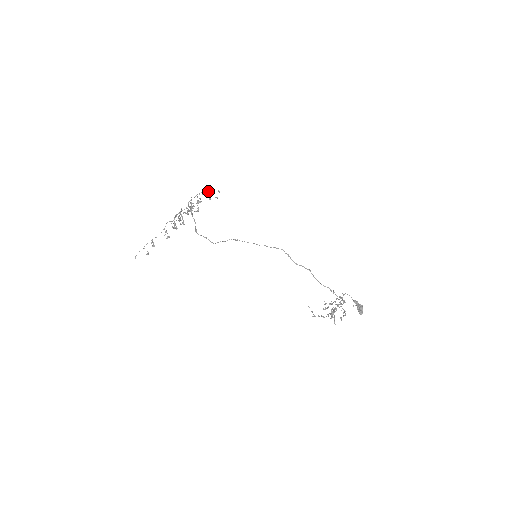
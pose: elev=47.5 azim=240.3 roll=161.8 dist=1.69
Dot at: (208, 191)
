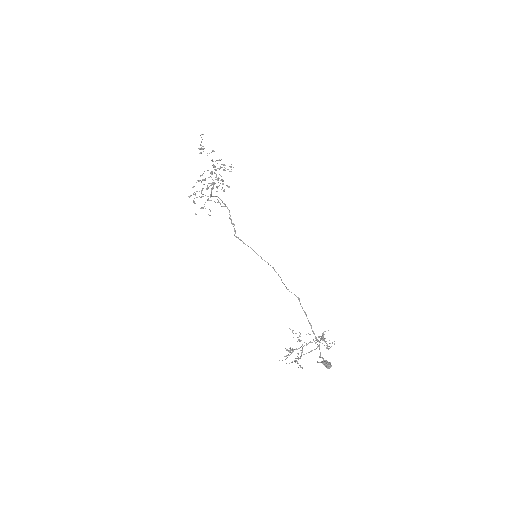
Dot at: (214, 201)
